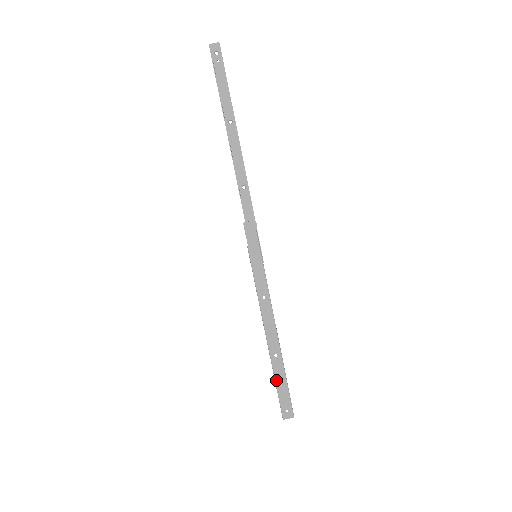
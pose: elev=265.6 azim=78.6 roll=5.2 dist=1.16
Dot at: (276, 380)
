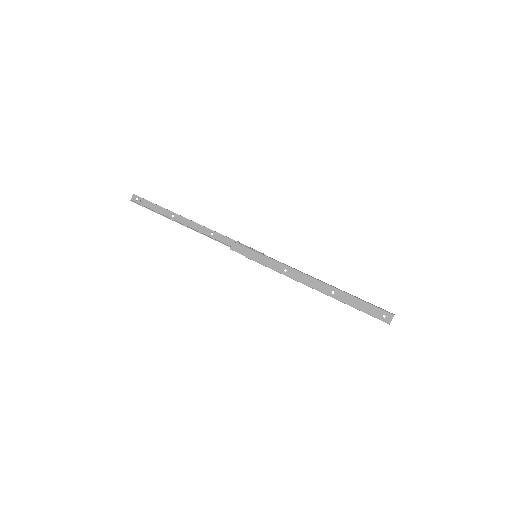
Dot at: (352, 306)
